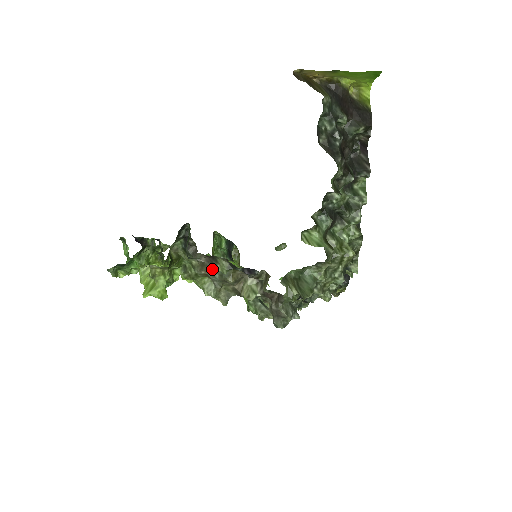
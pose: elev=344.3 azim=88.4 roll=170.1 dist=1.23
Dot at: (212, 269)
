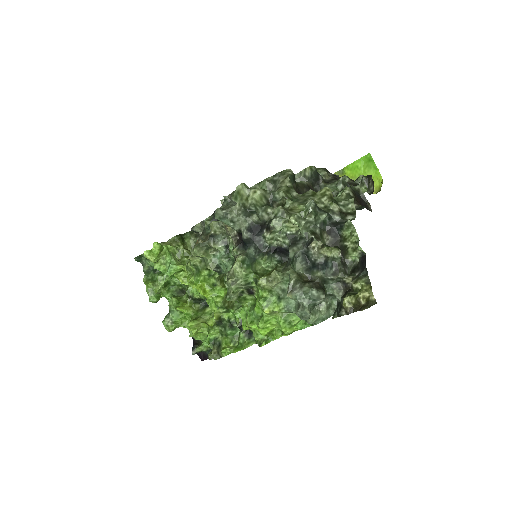
Dot at: (203, 233)
